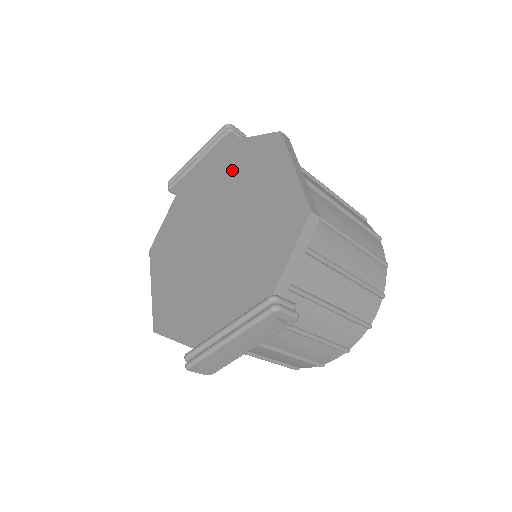
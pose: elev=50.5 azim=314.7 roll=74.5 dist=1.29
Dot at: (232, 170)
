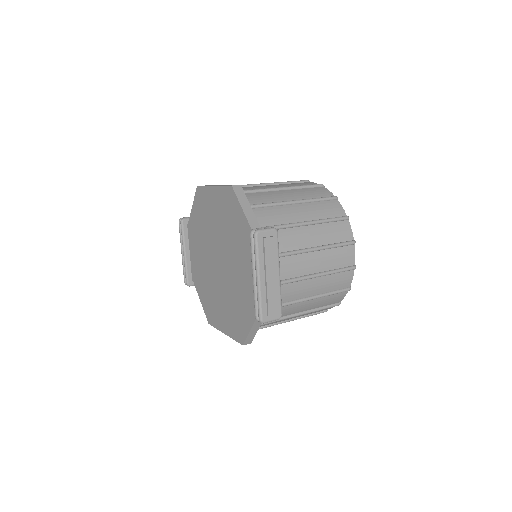
Dot at: (199, 231)
